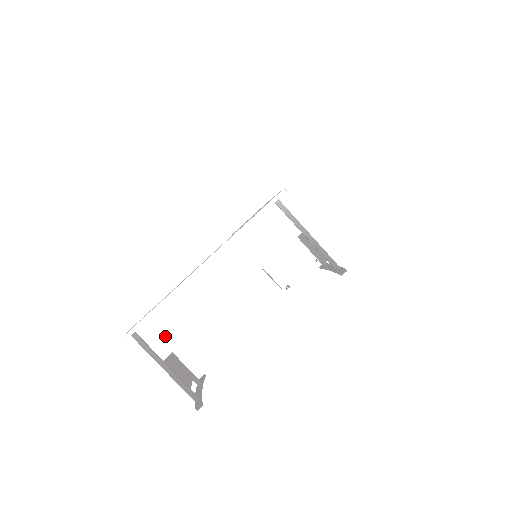
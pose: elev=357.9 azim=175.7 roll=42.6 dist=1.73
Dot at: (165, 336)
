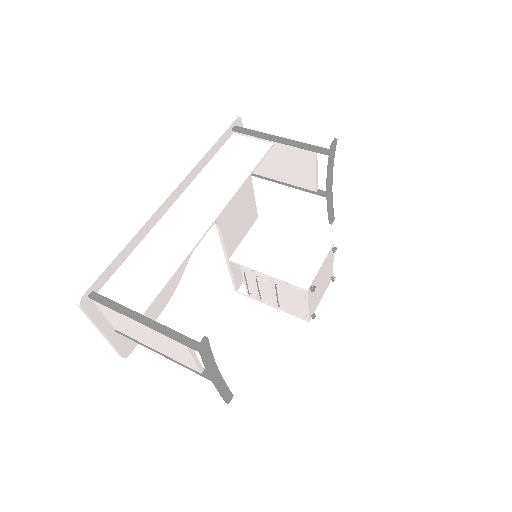
Dot at: (137, 288)
